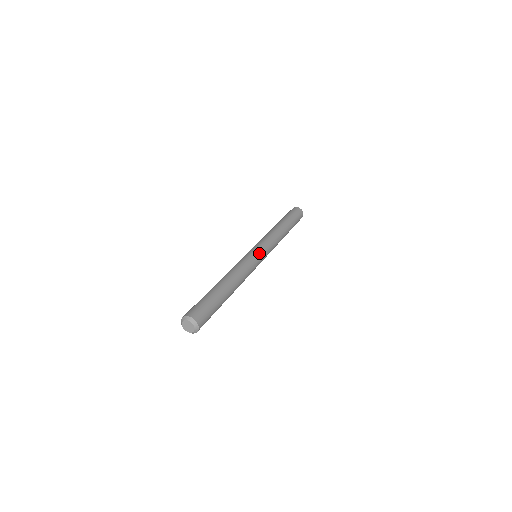
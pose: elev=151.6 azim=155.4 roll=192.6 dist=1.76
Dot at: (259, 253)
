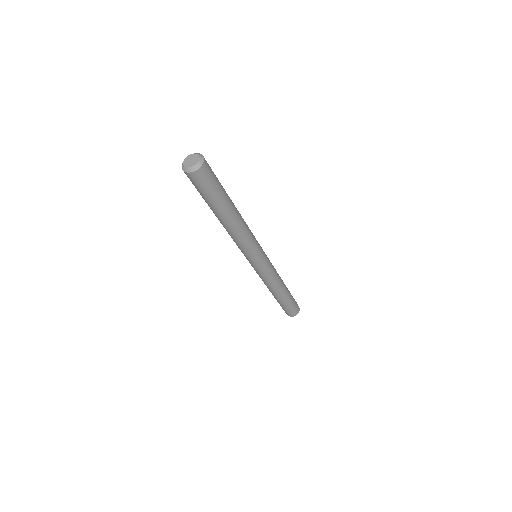
Dot at: (263, 253)
